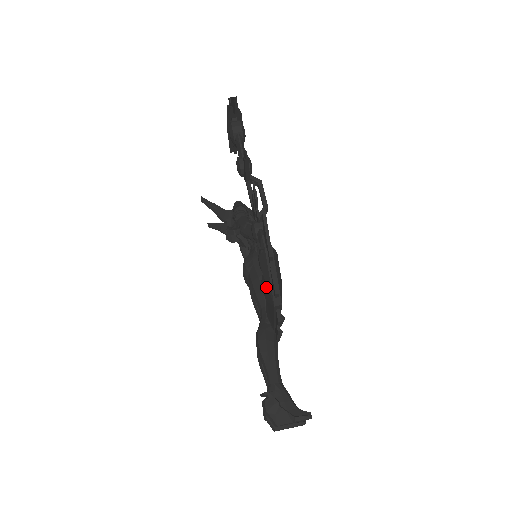
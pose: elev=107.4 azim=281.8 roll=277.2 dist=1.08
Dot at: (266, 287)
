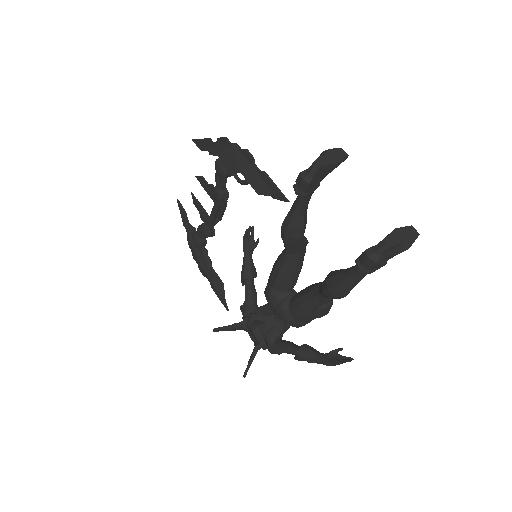
Dot at: (224, 155)
